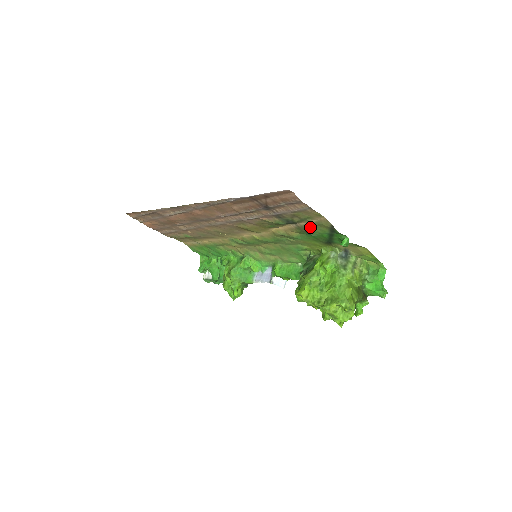
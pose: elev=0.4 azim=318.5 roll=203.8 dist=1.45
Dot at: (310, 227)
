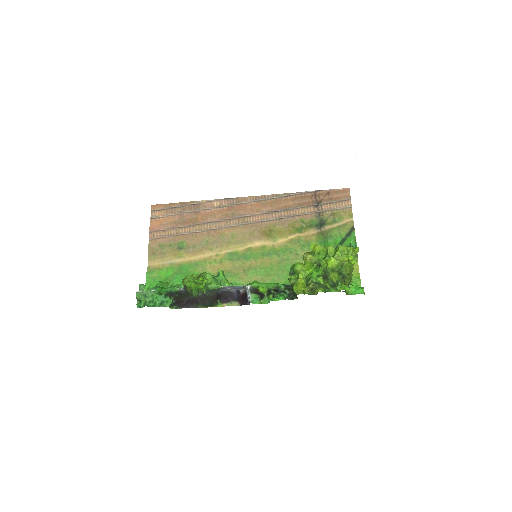
Dot at: (333, 230)
